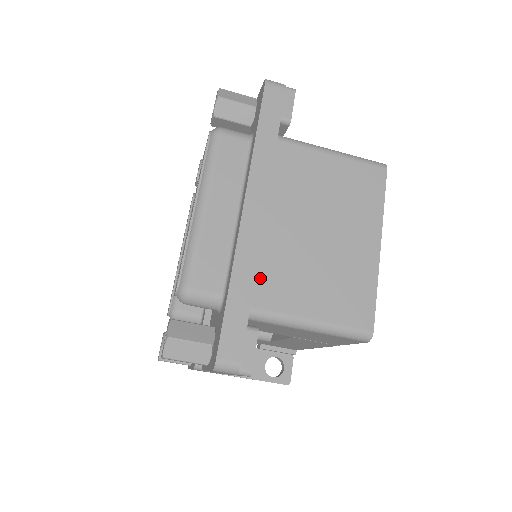
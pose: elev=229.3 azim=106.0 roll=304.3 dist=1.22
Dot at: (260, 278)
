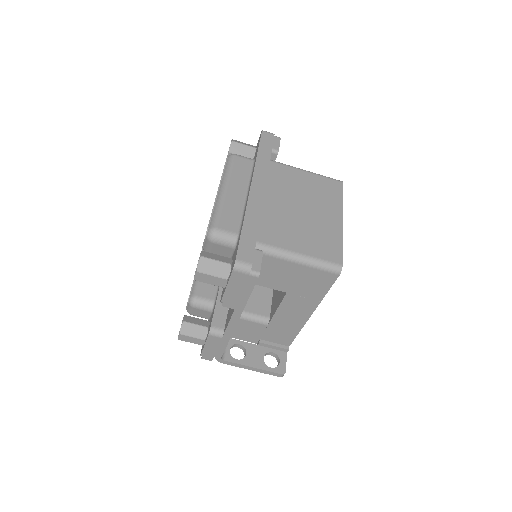
Dot at: (263, 227)
